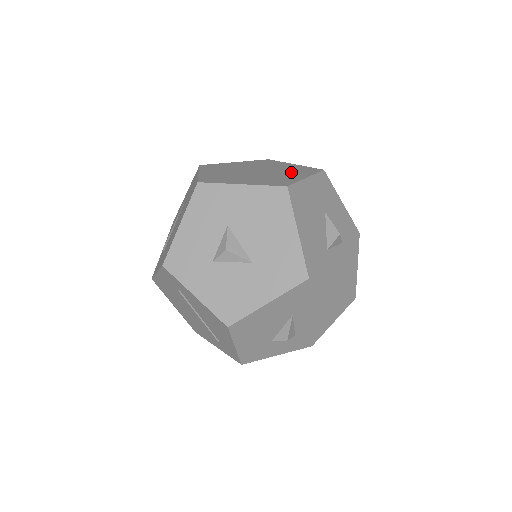
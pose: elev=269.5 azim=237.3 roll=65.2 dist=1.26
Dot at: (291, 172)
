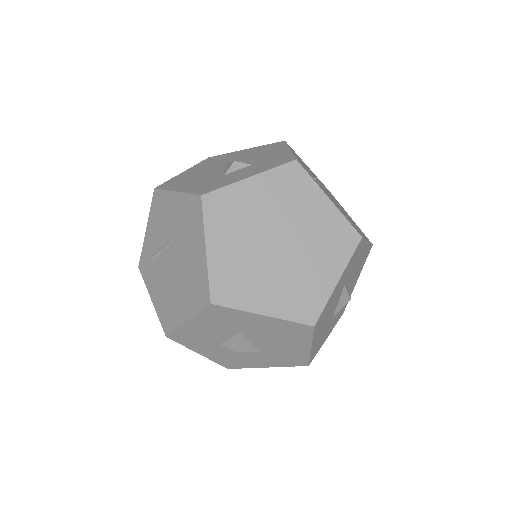
Dot at: (322, 252)
